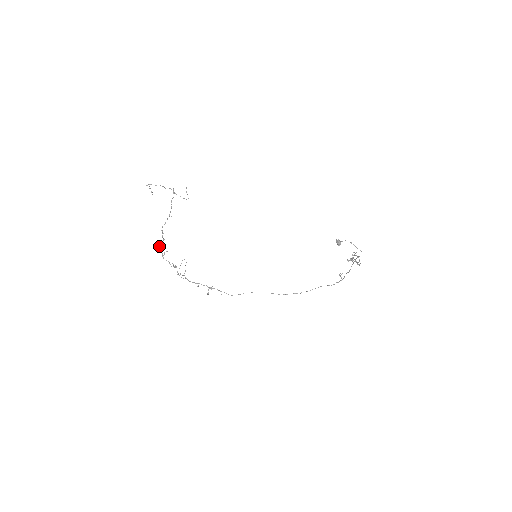
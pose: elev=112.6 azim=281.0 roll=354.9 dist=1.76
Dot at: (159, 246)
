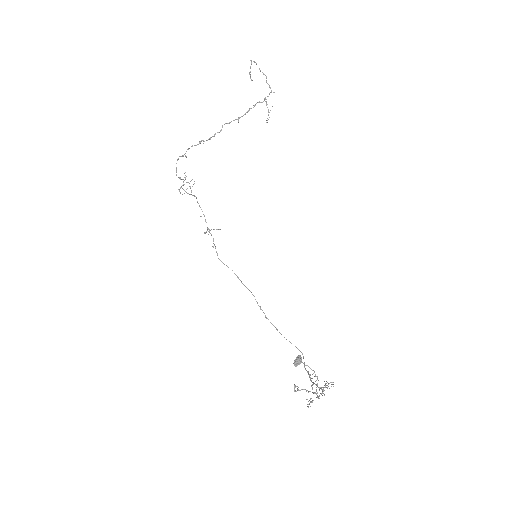
Dot at: (199, 141)
